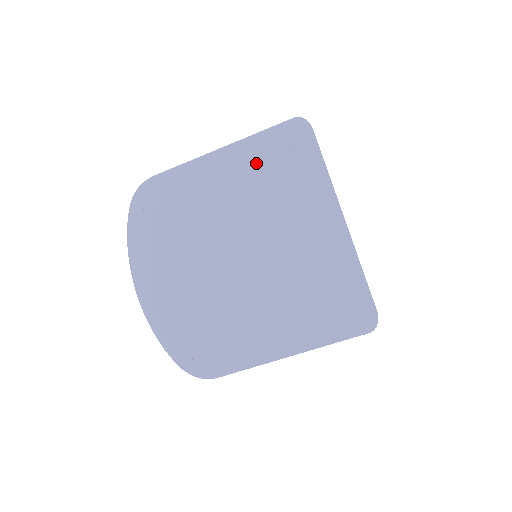
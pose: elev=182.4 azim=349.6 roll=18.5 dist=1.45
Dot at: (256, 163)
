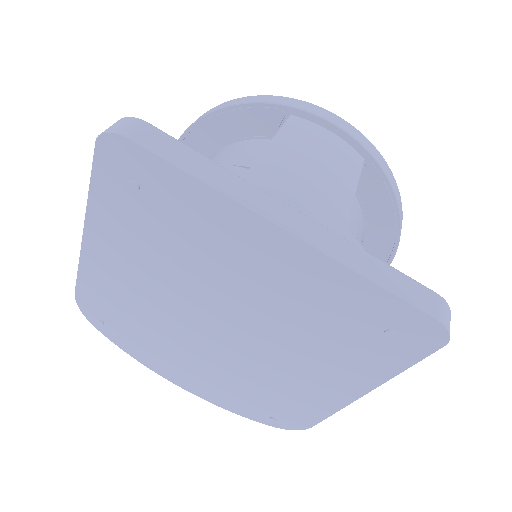
Dot at: (127, 226)
